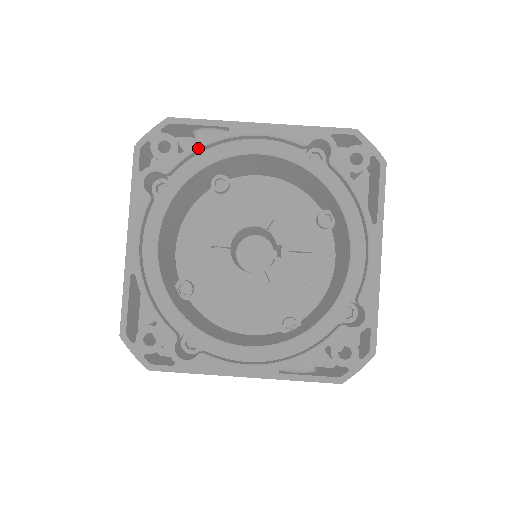
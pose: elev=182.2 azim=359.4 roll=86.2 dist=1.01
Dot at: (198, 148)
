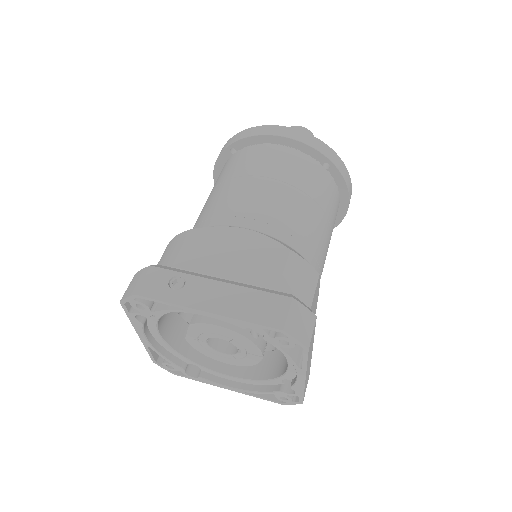
Dot at: (164, 312)
